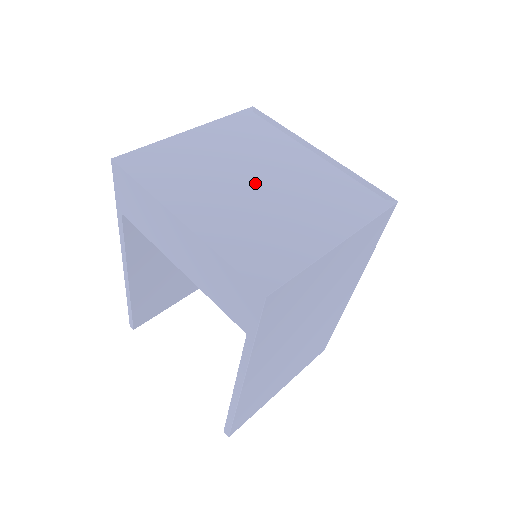
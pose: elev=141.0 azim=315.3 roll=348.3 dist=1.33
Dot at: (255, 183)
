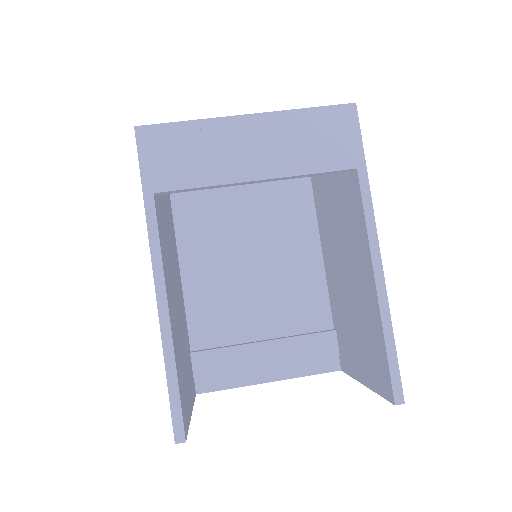
Dot at: occluded
